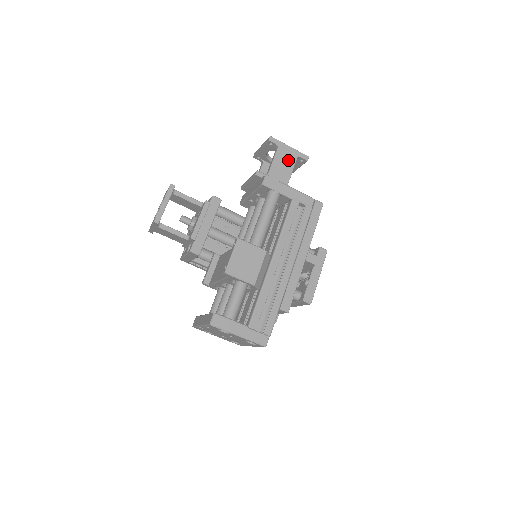
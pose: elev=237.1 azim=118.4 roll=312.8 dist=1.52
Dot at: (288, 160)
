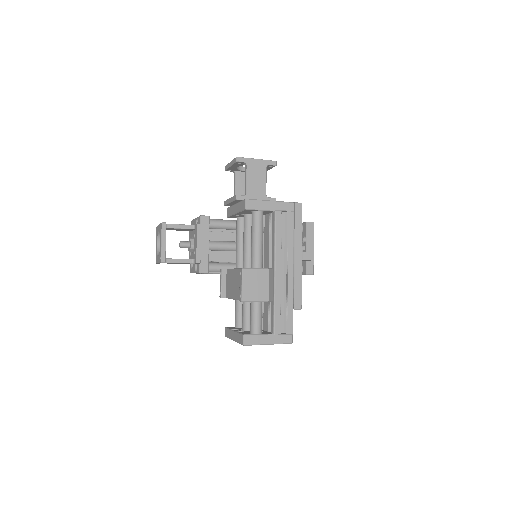
Dot at: (259, 173)
